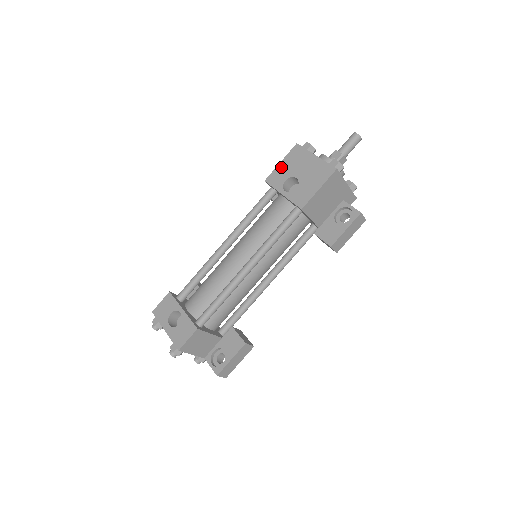
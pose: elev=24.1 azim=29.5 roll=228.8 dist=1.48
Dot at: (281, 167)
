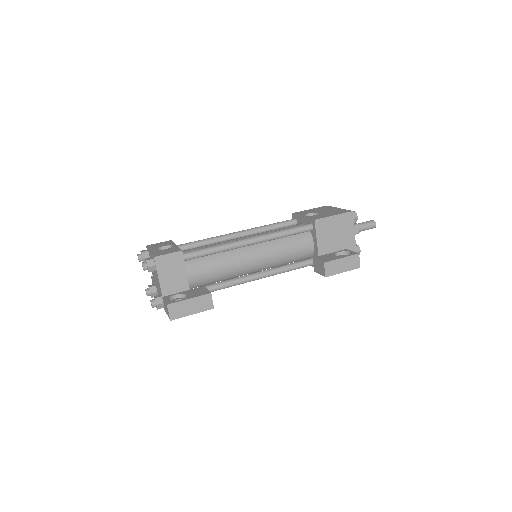
Dot at: (309, 210)
